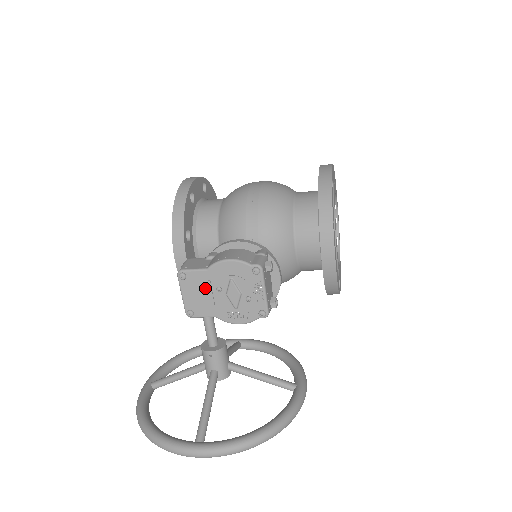
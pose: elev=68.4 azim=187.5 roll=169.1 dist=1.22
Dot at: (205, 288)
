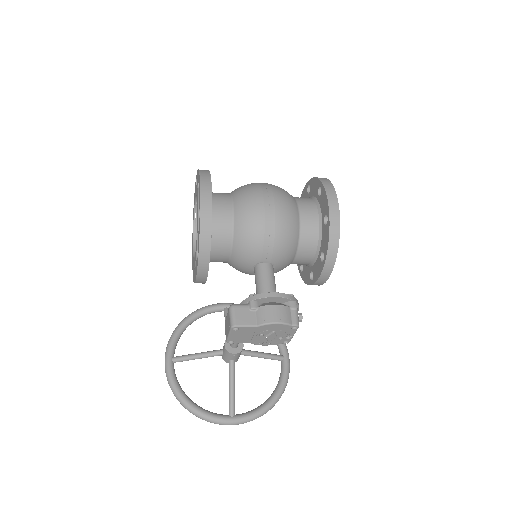
Dot at: (250, 333)
